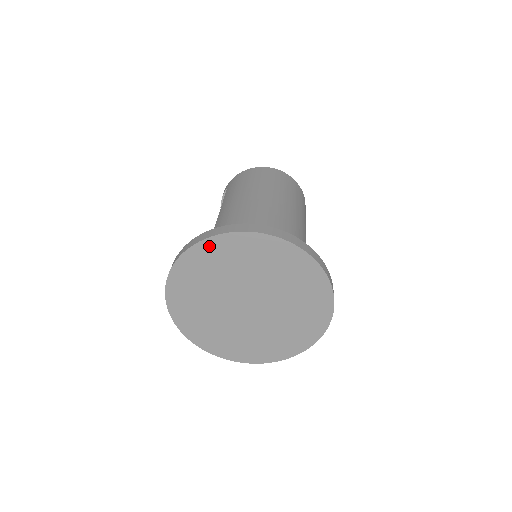
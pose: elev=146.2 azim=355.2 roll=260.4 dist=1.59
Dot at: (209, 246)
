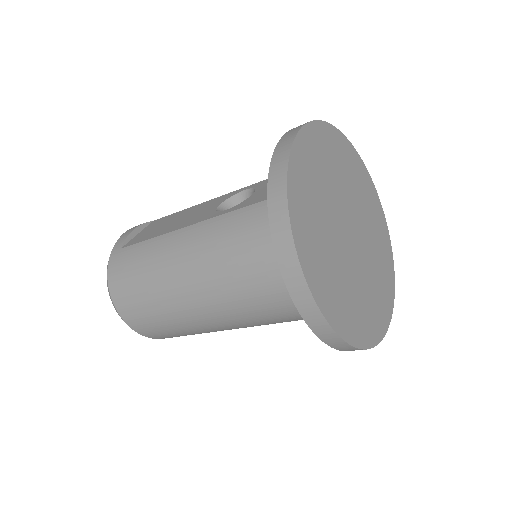
Dot at: (346, 145)
